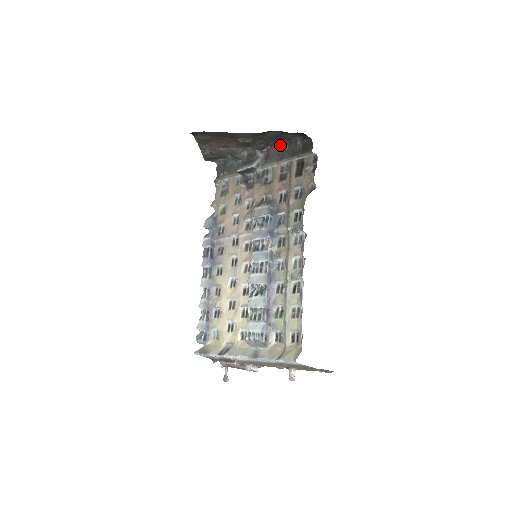
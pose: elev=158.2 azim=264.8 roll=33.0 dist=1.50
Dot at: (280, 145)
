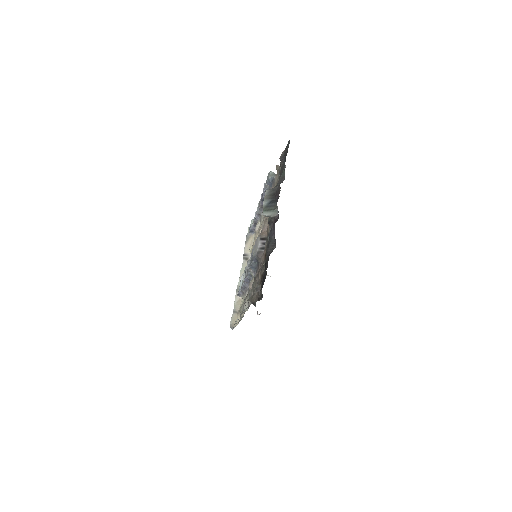
Dot at: occluded
